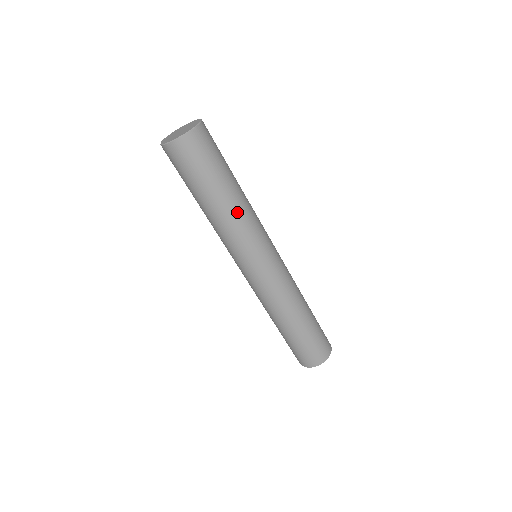
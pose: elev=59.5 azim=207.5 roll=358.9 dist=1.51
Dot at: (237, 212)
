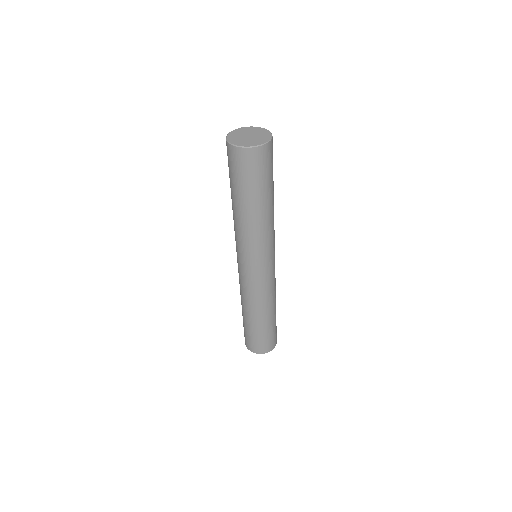
Dot at: (271, 218)
